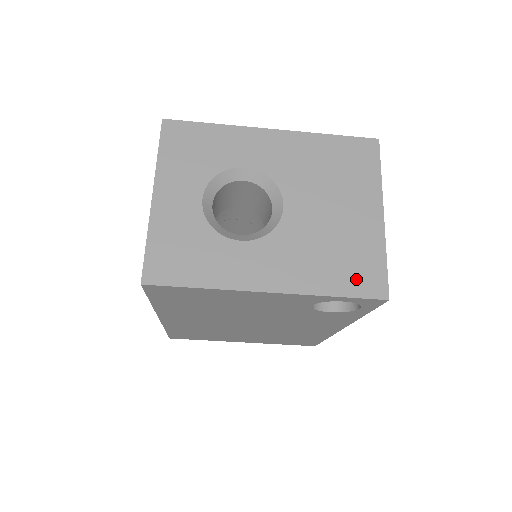
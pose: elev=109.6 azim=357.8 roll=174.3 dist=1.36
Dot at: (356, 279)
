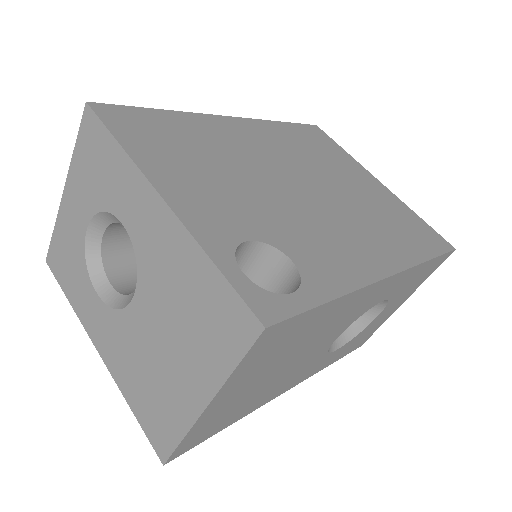
Dot at: (151, 420)
